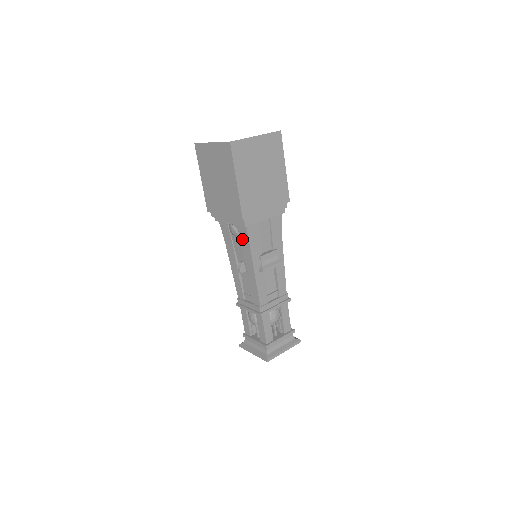
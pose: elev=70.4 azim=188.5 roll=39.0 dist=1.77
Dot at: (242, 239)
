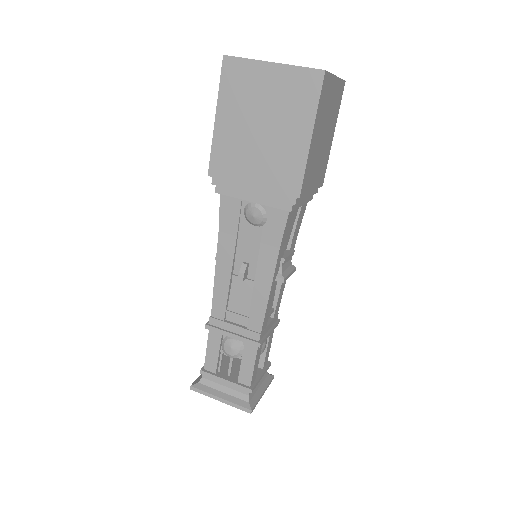
Dot at: (267, 229)
